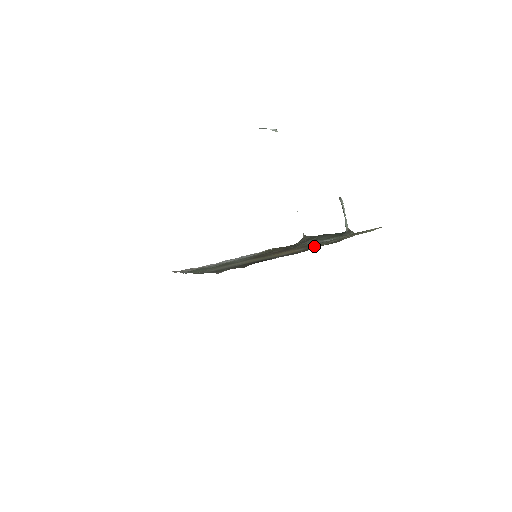
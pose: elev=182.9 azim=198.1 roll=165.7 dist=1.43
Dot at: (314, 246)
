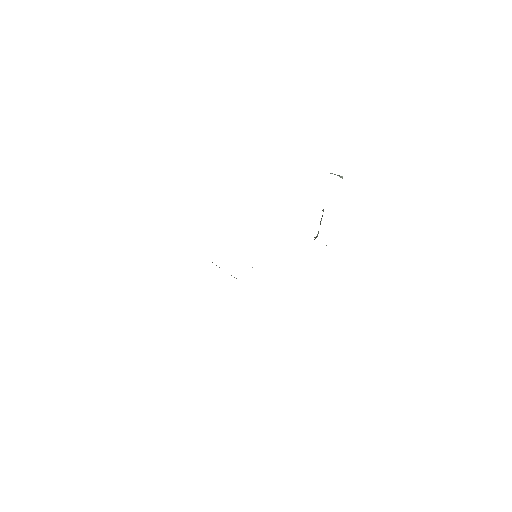
Dot at: occluded
